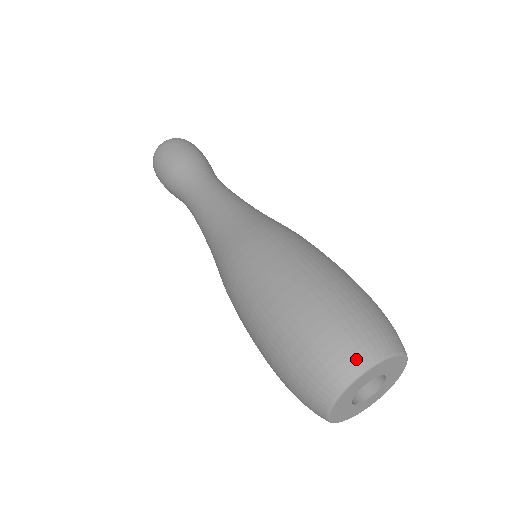
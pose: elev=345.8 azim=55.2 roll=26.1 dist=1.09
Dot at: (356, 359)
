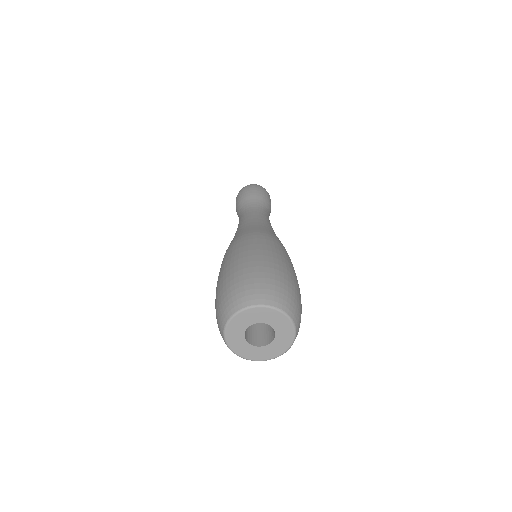
Dot at: (237, 303)
